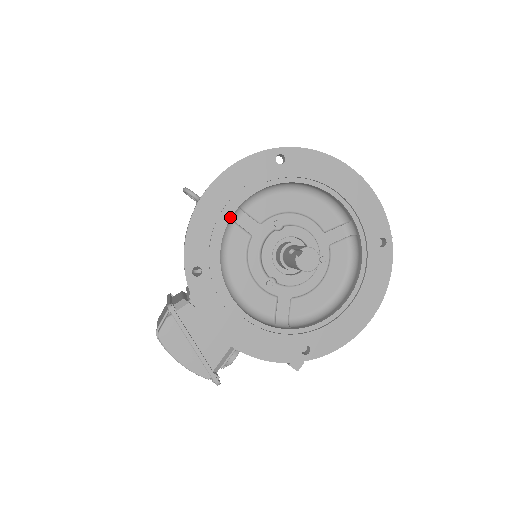
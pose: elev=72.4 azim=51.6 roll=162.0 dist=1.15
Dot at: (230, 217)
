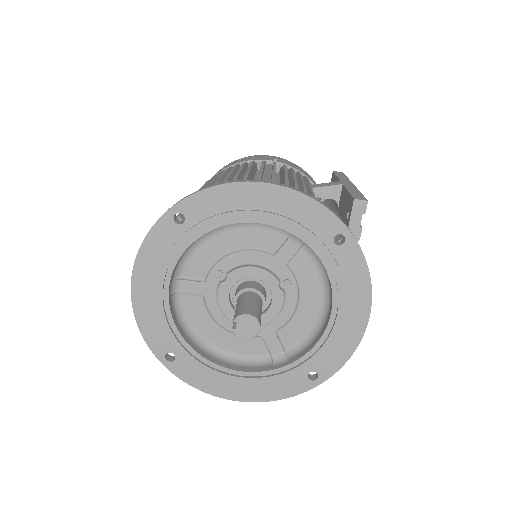
Dot at: (168, 298)
